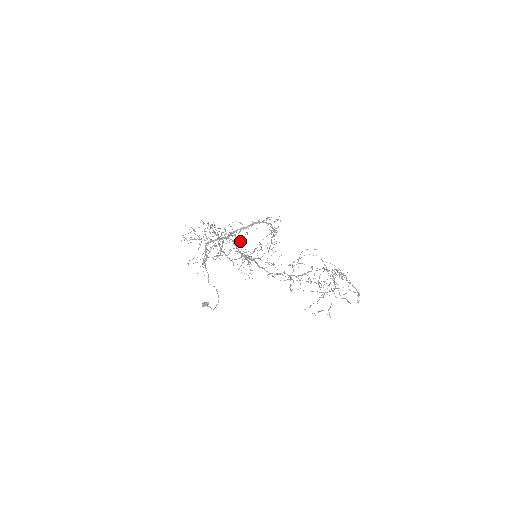
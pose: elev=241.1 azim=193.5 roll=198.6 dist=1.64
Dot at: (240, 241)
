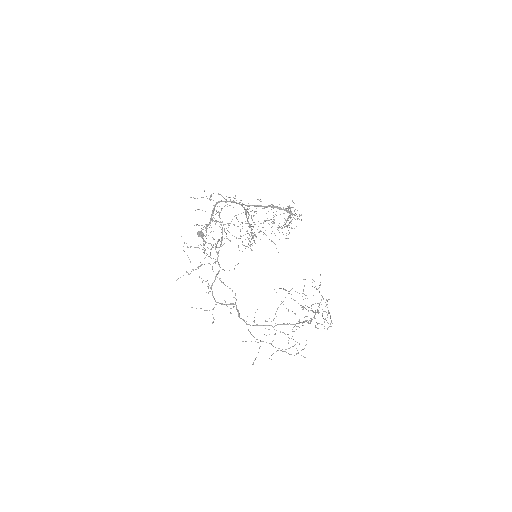
Dot at: occluded
